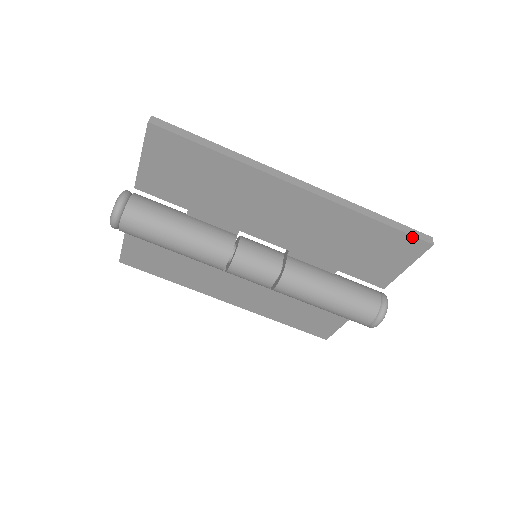
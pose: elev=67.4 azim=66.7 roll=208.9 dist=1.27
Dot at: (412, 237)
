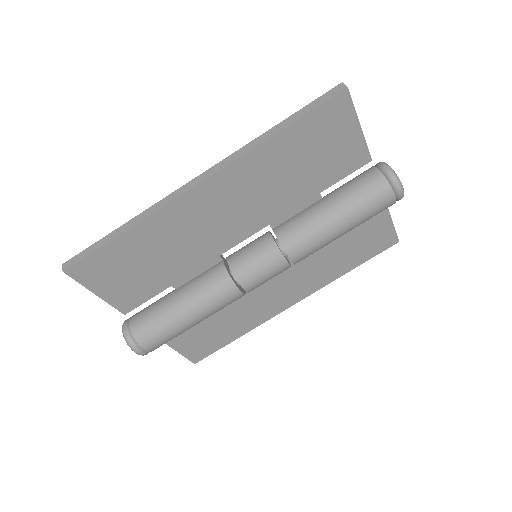
Dot at: (324, 104)
